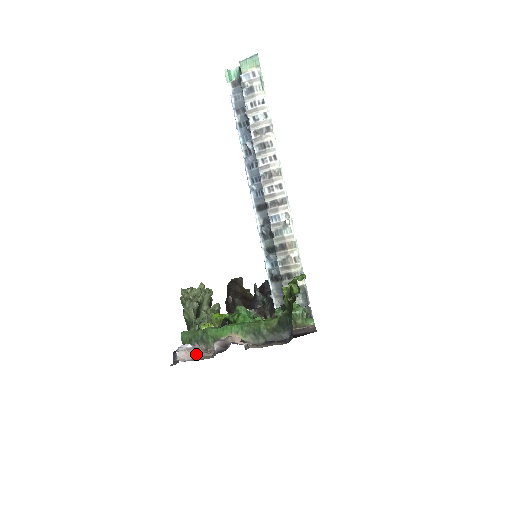
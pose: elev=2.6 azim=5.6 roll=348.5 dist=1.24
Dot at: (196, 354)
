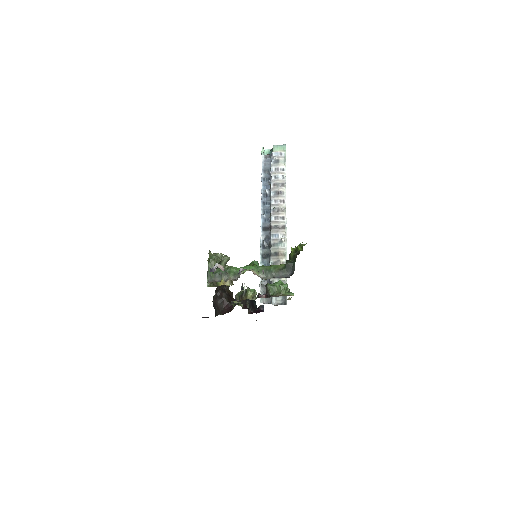
Dot at: (226, 272)
